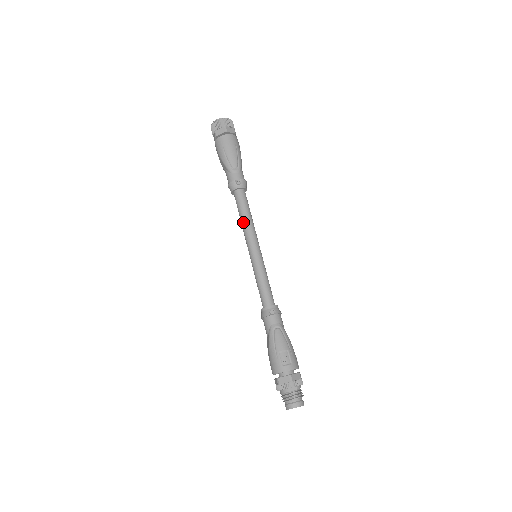
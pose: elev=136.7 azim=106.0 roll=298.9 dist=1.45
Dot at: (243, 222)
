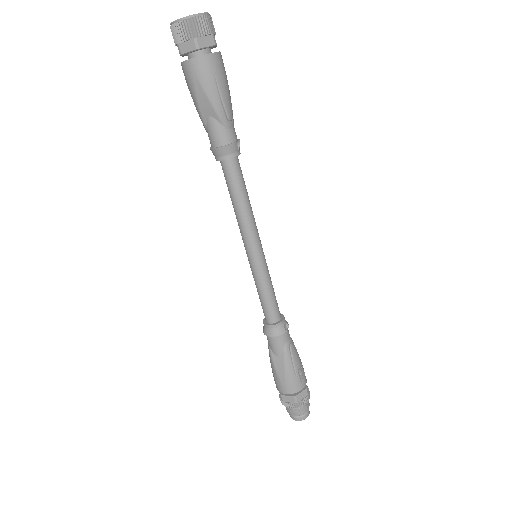
Dot at: (245, 210)
